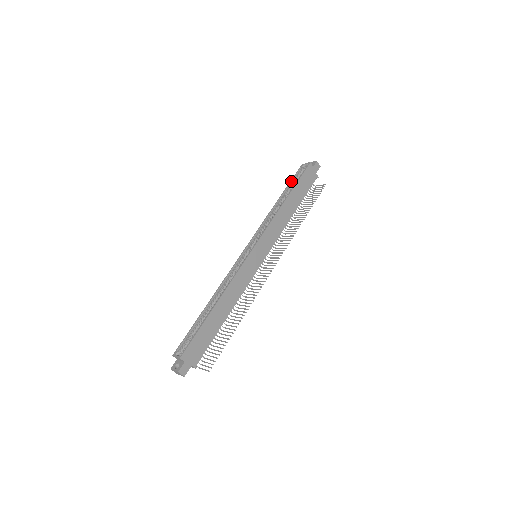
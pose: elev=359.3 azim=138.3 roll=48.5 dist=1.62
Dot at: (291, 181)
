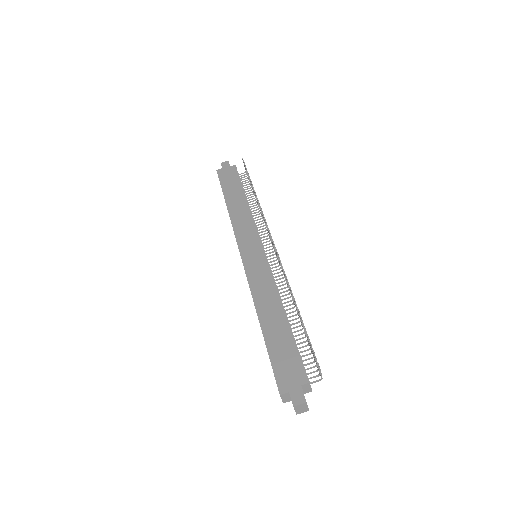
Dot at: occluded
